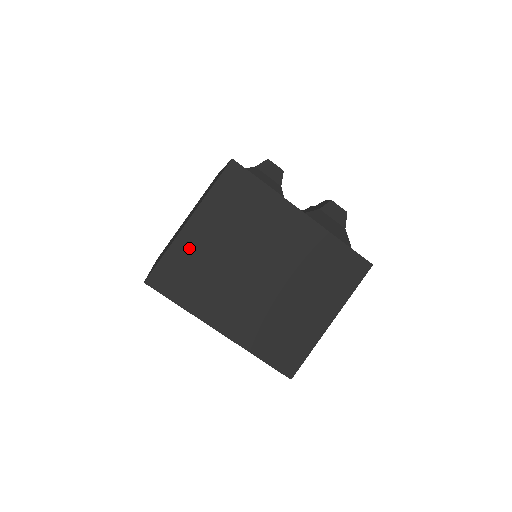
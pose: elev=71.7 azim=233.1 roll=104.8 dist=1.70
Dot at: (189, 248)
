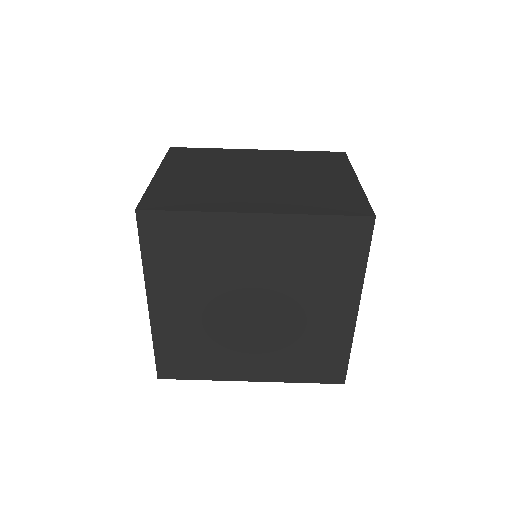
Dot at: (169, 183)
